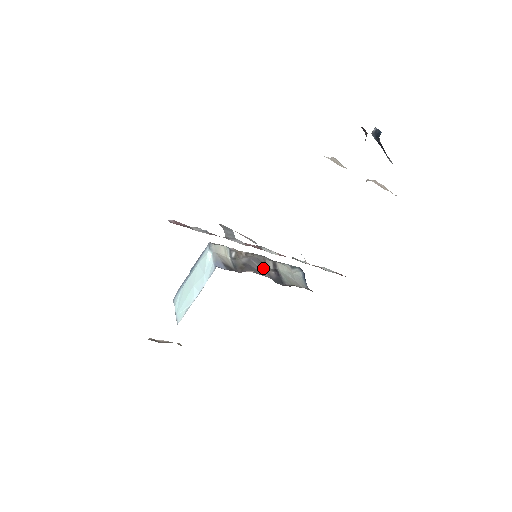
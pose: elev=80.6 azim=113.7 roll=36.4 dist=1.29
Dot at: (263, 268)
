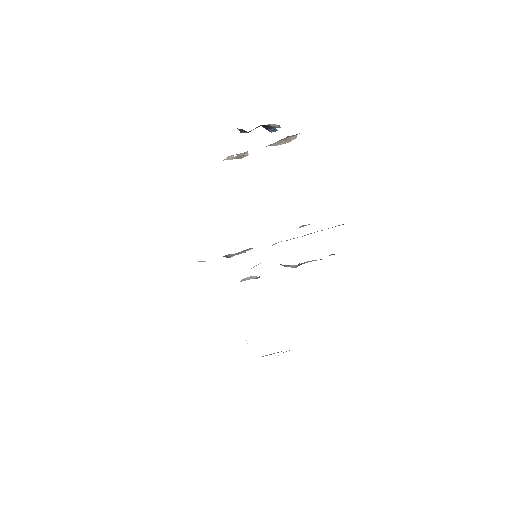
Dot at: occluded
